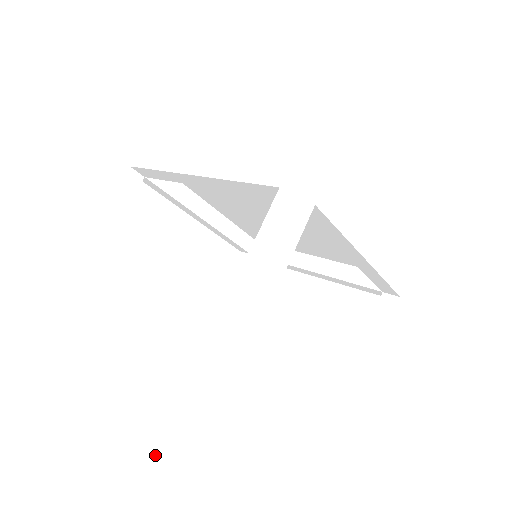
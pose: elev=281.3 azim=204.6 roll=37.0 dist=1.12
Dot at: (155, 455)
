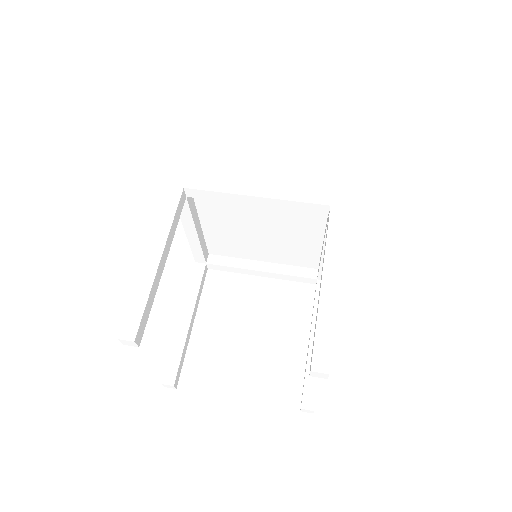
Dot at: occluded
